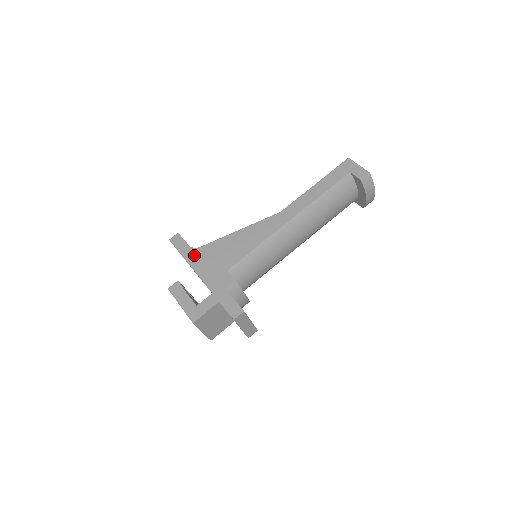
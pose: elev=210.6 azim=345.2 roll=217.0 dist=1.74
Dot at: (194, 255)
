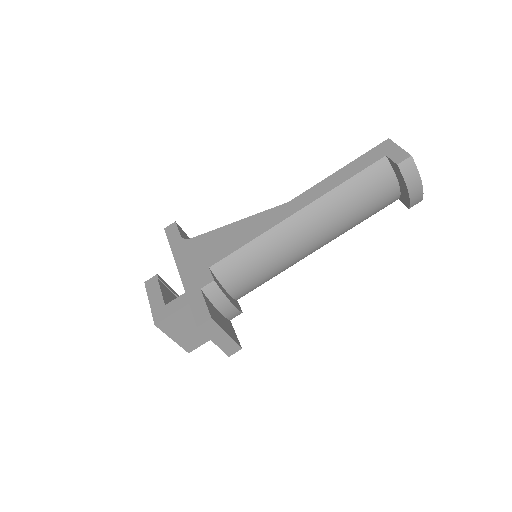
Dot at: (182, 247)
